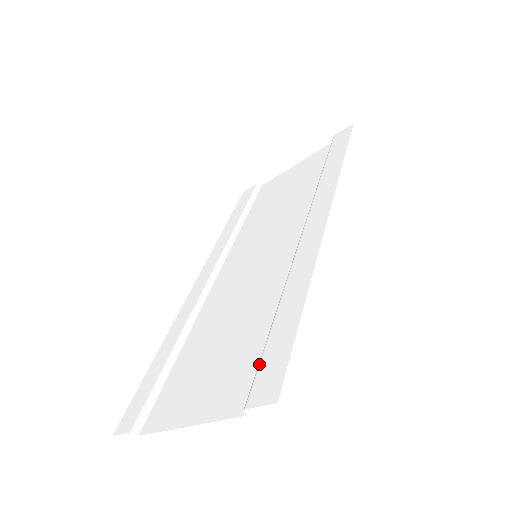
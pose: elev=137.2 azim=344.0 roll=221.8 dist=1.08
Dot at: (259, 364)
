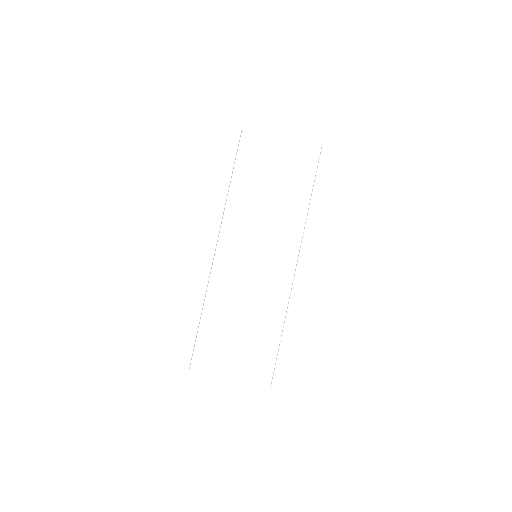
Dot at: (277, 366)
